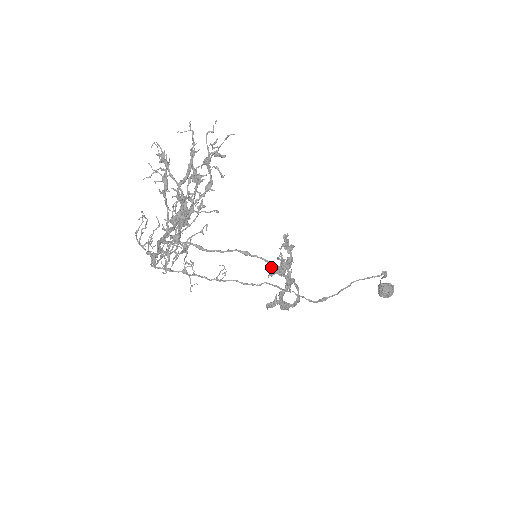
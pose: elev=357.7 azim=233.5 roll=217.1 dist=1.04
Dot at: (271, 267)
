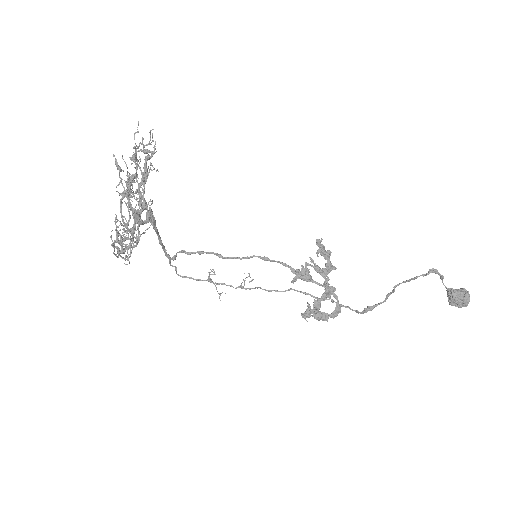
Dot at: (292, 271)
